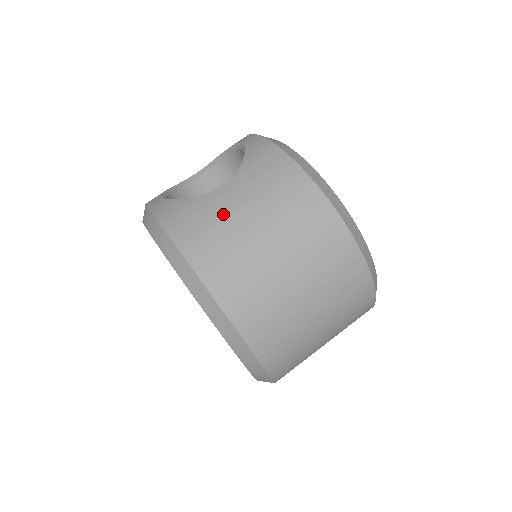
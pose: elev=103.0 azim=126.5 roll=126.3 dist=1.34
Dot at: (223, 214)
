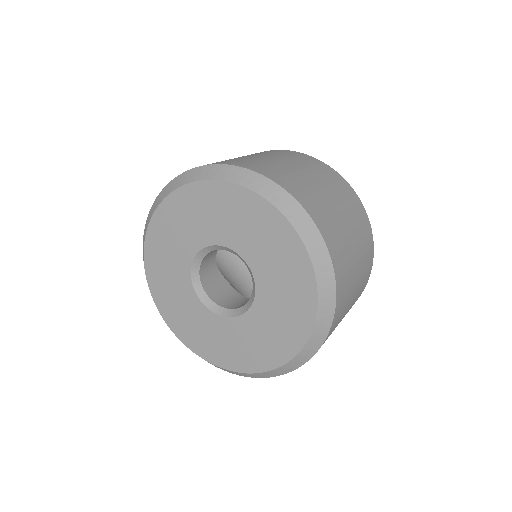
Dot at: occluded
